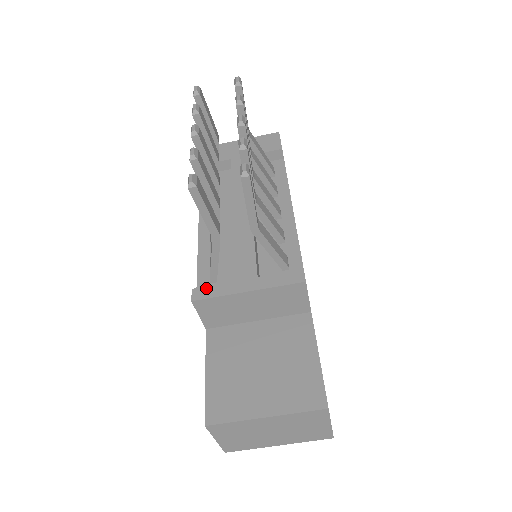
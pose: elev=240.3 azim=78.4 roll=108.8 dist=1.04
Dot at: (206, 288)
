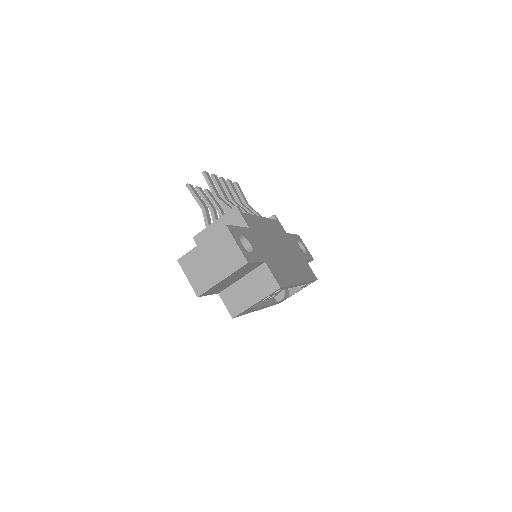
Dot at: occluded
